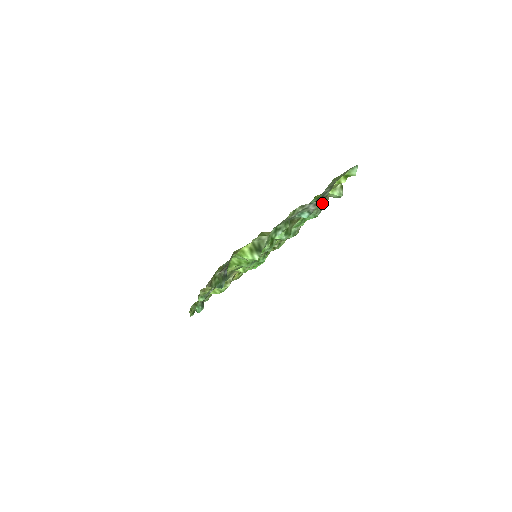
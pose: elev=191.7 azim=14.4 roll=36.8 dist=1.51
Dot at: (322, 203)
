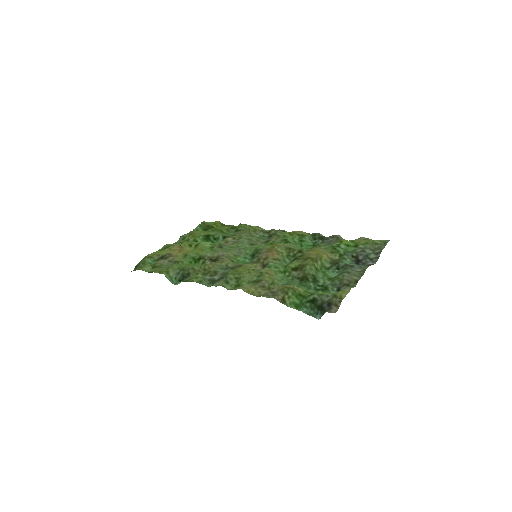
Dot at: (332, 241)
